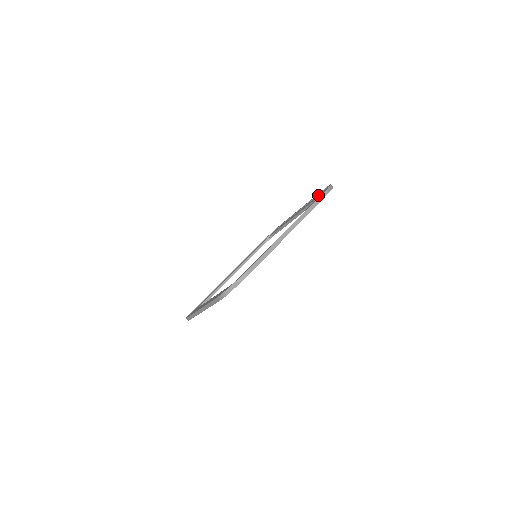
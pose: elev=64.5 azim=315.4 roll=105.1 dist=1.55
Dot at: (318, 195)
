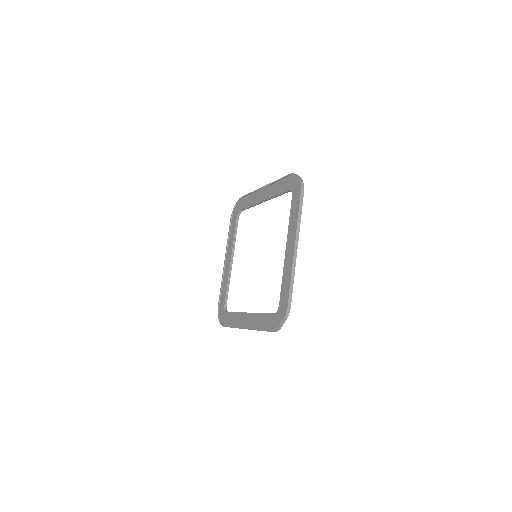
Dot at: (284, 182)
